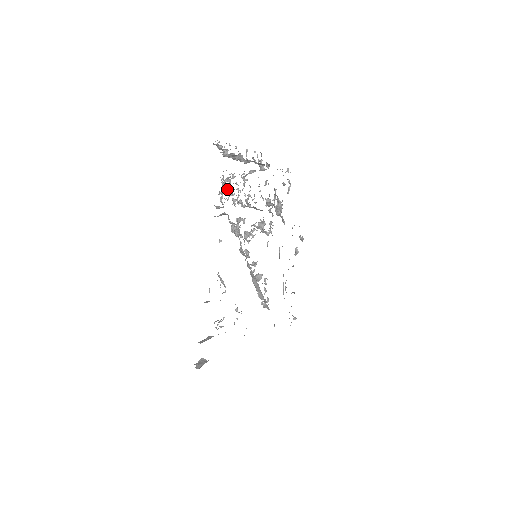
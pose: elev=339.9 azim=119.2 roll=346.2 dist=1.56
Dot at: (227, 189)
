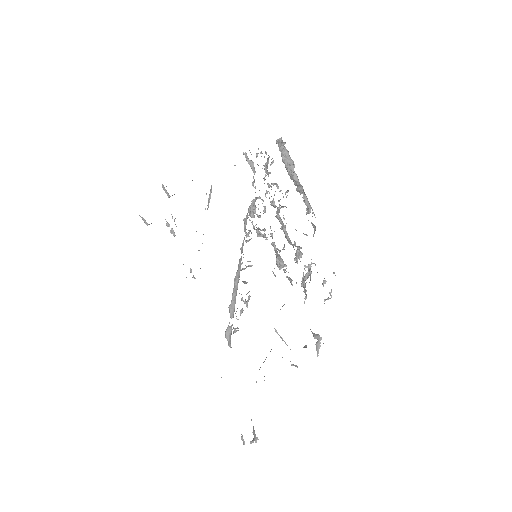
Dot at: (267, 166)
